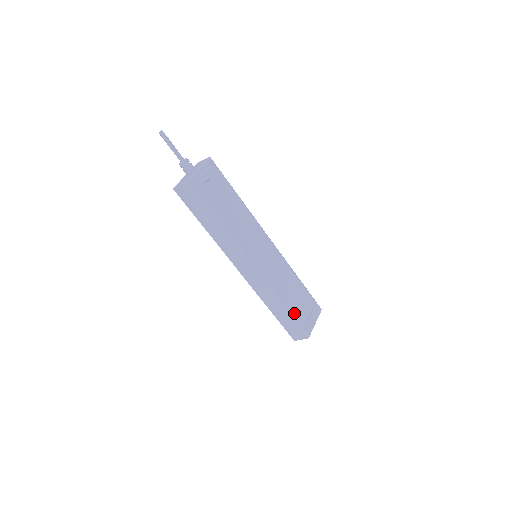
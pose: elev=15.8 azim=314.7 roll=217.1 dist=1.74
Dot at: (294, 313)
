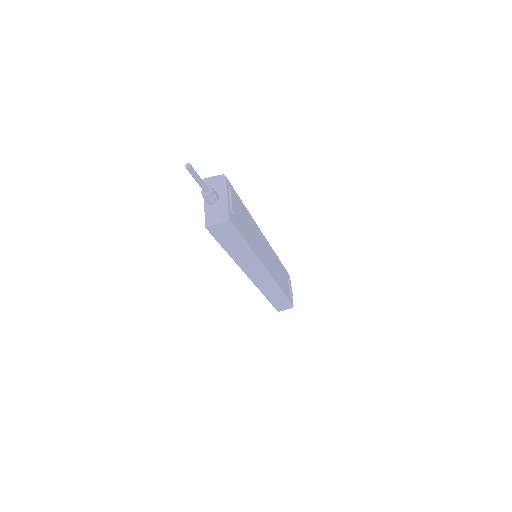
Dot at: (286, 293)
